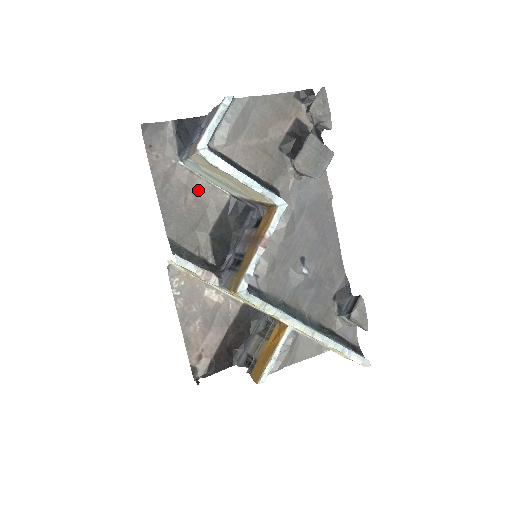
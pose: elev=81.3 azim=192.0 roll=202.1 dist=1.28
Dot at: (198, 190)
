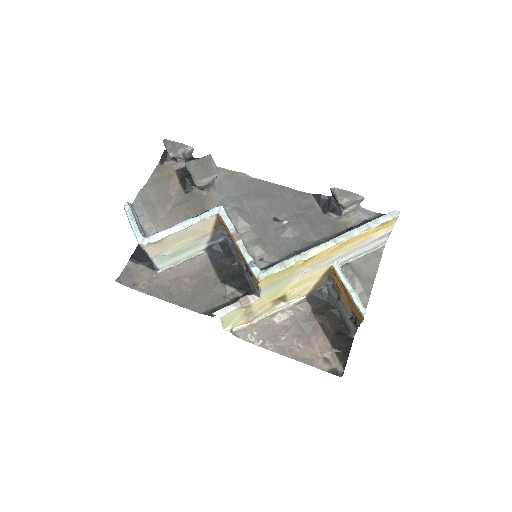
Dot at: (185, 272)
